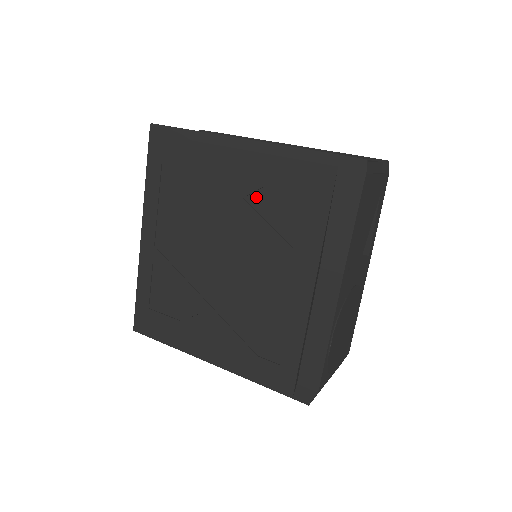
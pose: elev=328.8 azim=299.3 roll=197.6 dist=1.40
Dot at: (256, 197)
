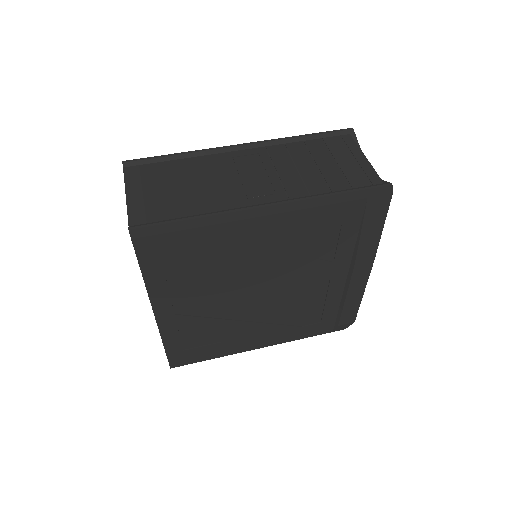
Dot at: (286, 243)
